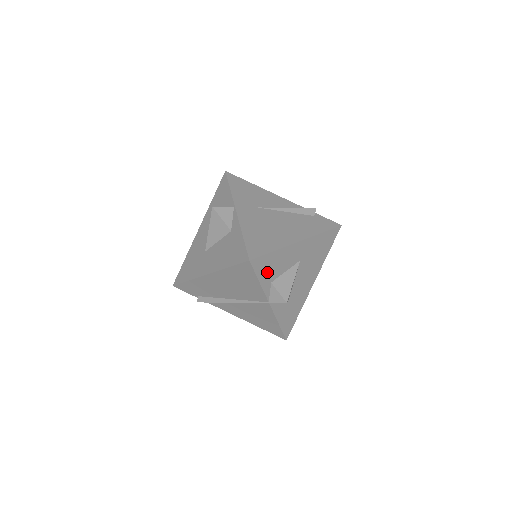
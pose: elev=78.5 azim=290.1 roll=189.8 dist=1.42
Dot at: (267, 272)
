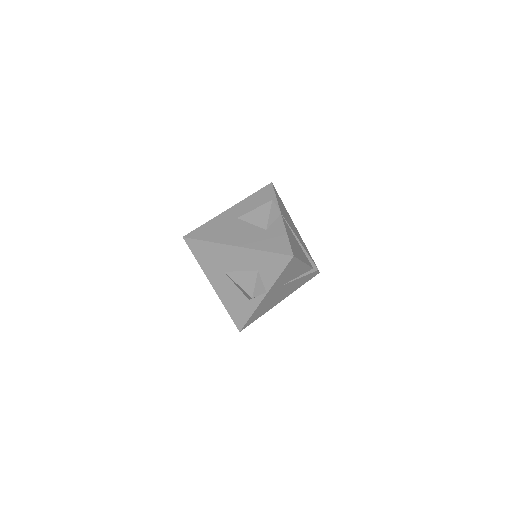
Dot at: occluded
